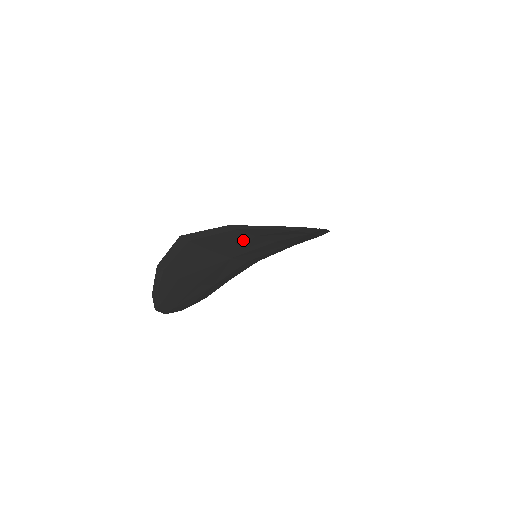
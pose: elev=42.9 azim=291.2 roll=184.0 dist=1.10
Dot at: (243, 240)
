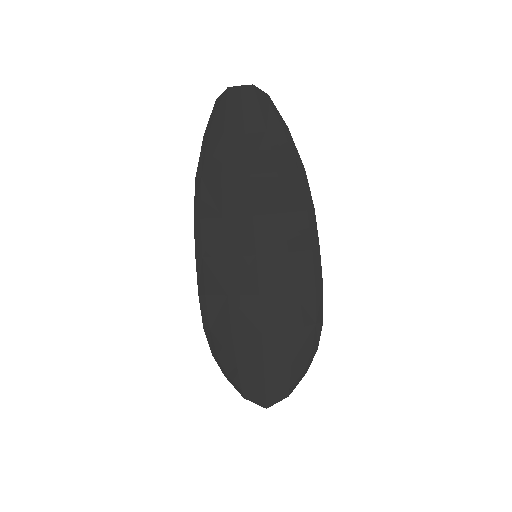
Dot at: (284, 364)
